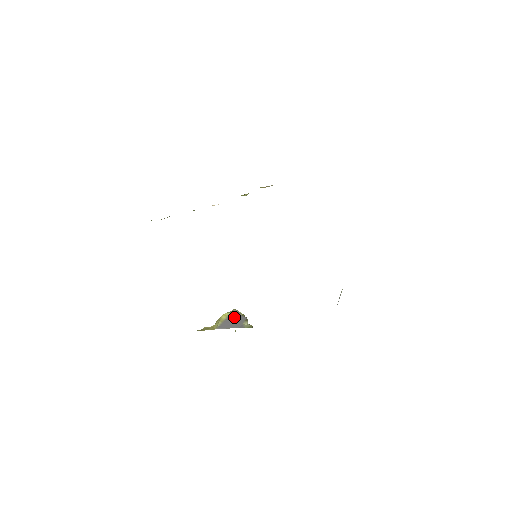
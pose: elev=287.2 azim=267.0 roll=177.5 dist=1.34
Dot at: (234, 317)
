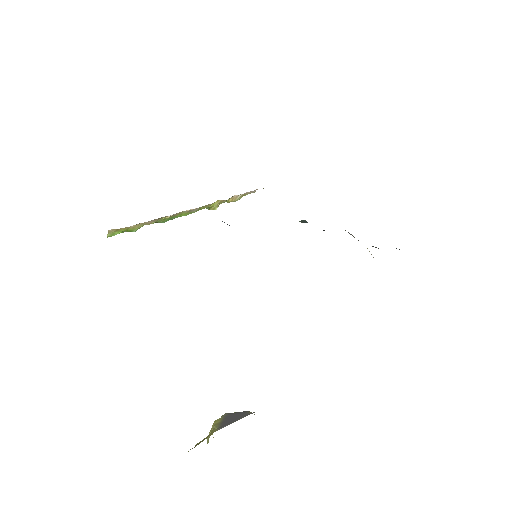
Dot at: (231, 415)
